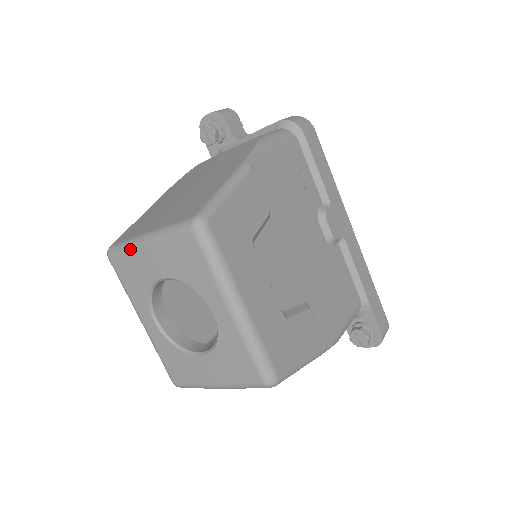
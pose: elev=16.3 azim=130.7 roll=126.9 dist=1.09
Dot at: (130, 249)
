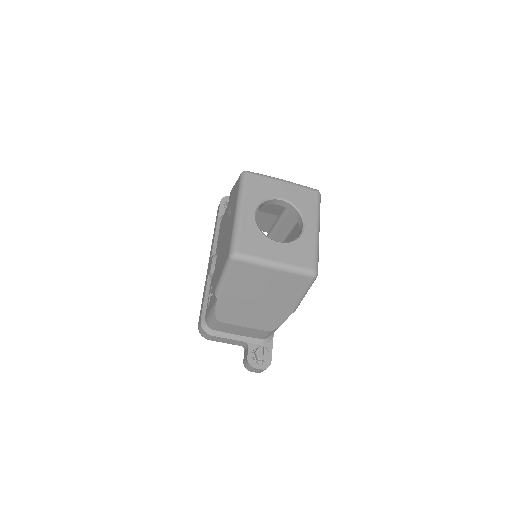
Dot at: (270, 178)
